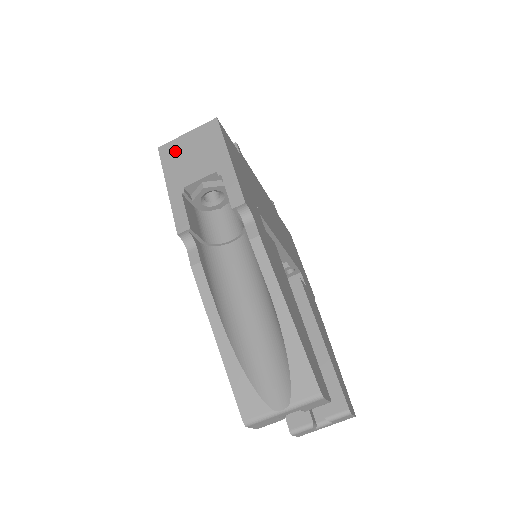
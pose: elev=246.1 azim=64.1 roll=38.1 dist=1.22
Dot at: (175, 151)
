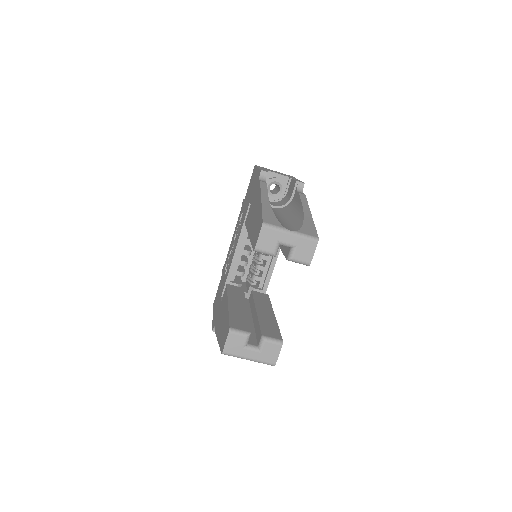
Dot at: occluded
